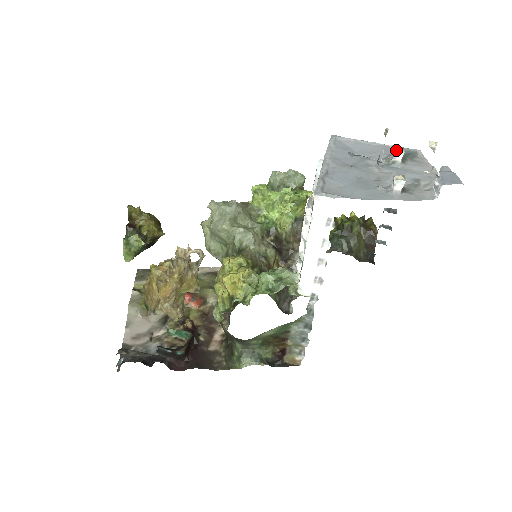
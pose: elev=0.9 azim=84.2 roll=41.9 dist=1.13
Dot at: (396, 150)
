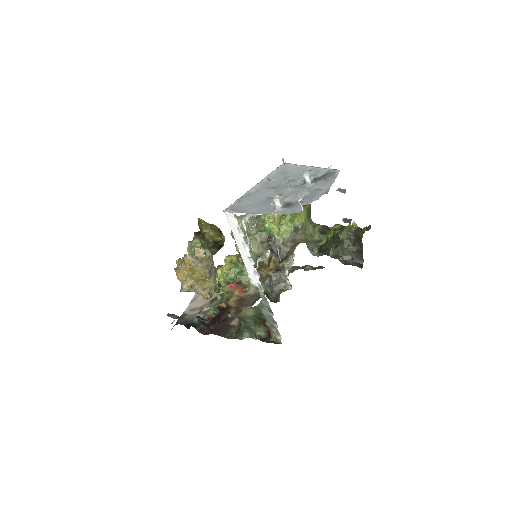
Dot at: (303, 173)
